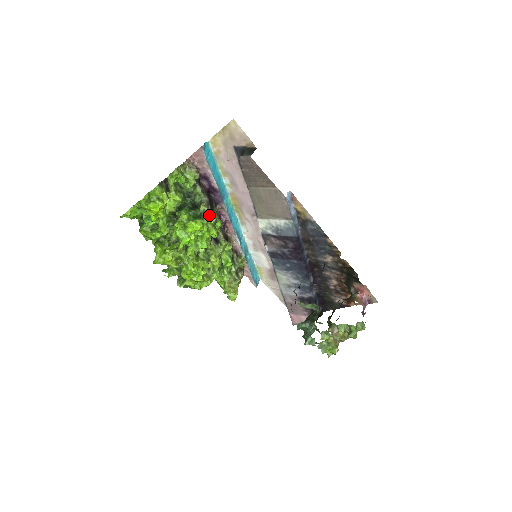
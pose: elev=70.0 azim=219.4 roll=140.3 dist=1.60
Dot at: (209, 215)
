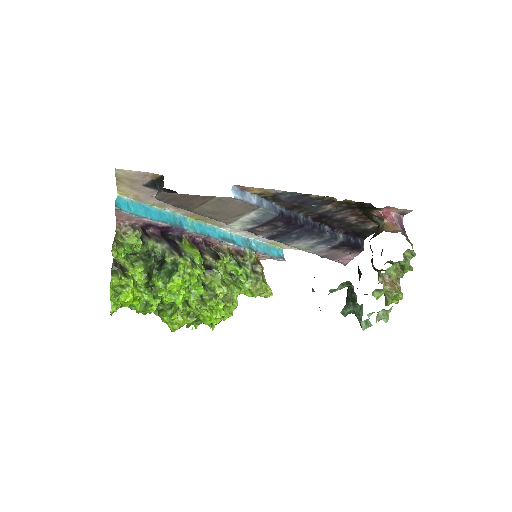
Dot at: (180, 261)
